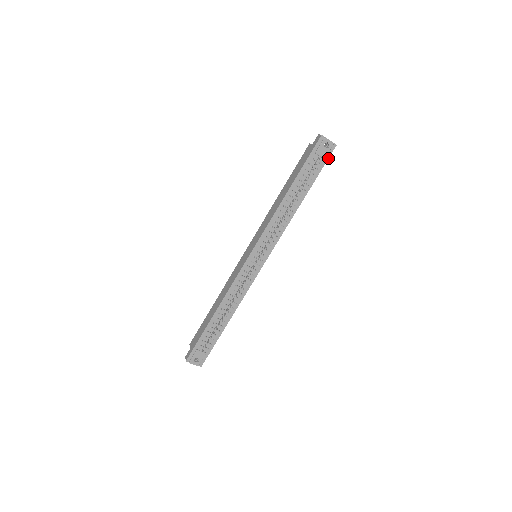
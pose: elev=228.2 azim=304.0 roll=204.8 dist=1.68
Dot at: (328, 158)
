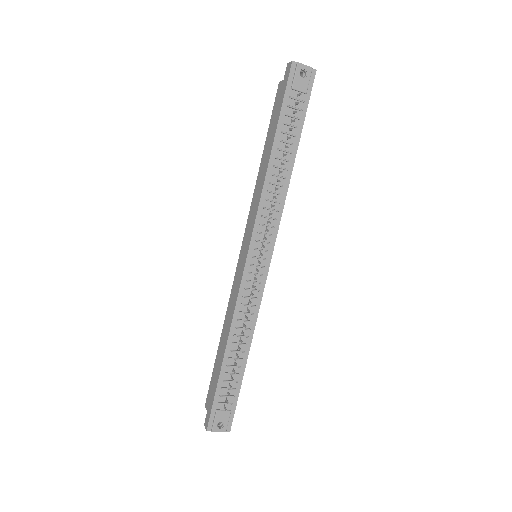
Dot at: (310, 91)
